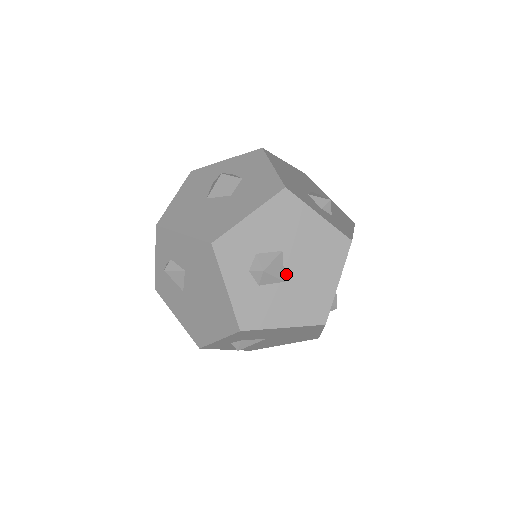
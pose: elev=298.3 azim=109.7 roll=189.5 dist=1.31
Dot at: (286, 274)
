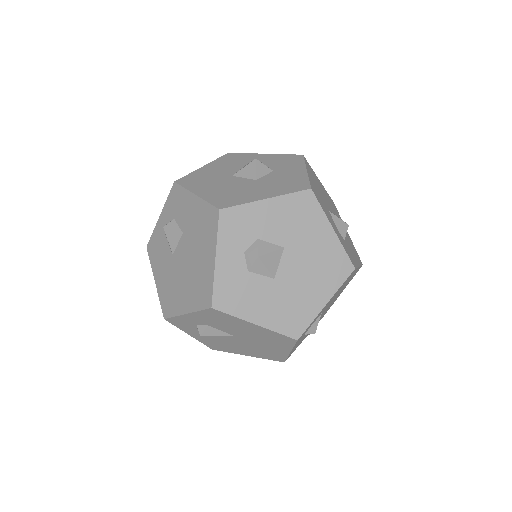
Dot at: (279, 272)
